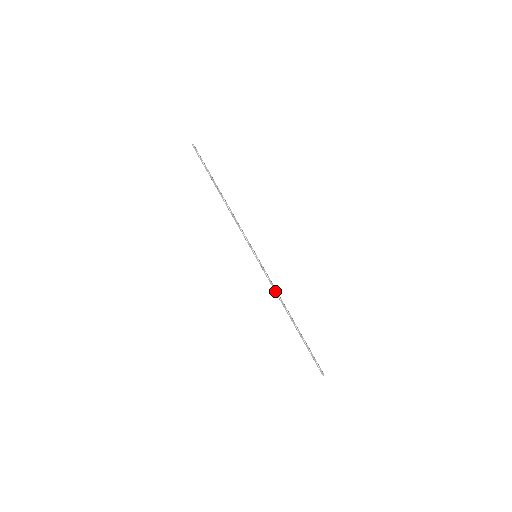
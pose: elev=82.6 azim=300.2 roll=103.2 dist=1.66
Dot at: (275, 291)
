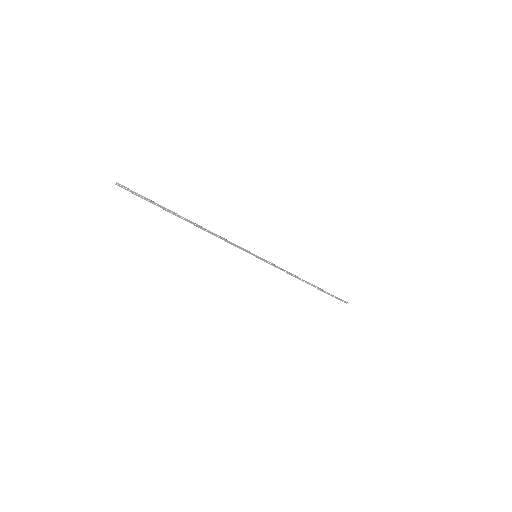
Dot at: (287, 273)
